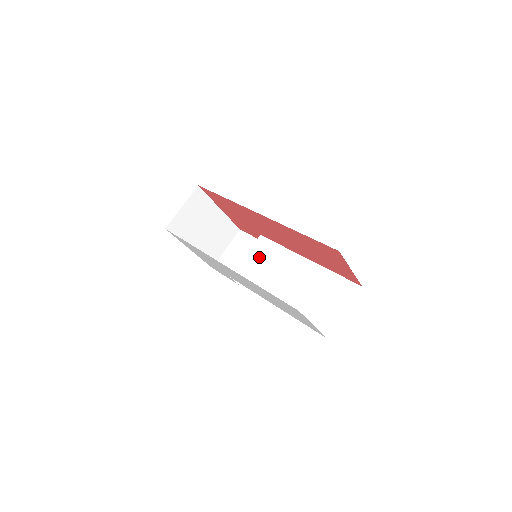
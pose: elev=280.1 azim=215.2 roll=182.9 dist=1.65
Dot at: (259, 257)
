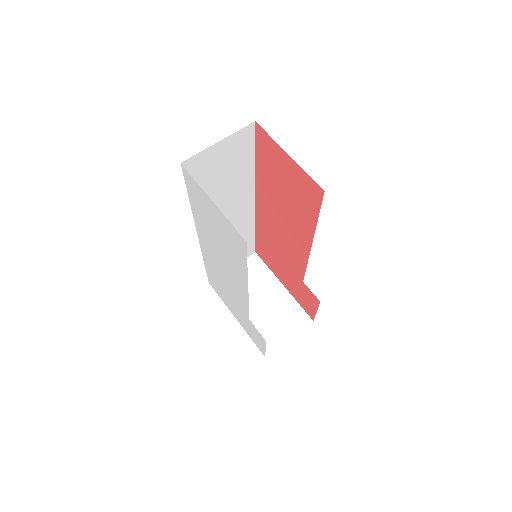
Dot at: occluded
